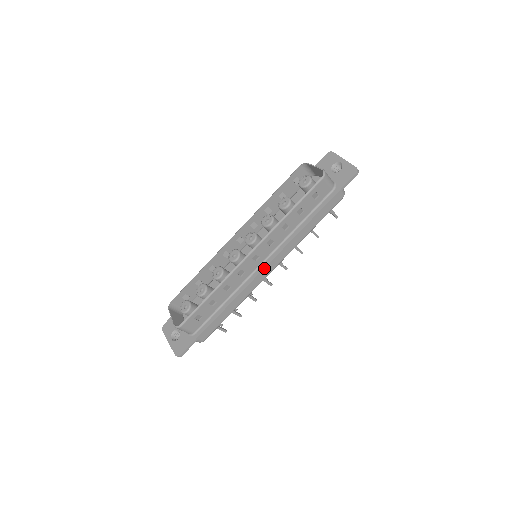
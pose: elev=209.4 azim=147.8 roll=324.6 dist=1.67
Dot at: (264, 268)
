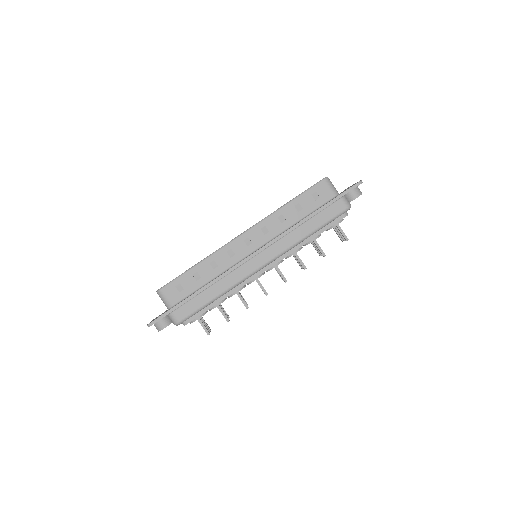
Dot at: (253, 253)
